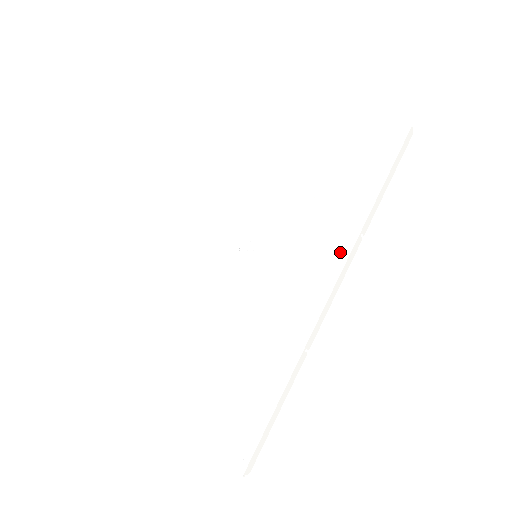
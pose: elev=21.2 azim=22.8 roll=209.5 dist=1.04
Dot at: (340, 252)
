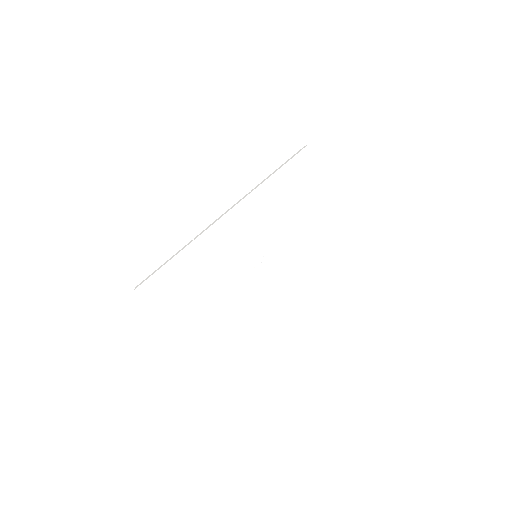
Dot at: (299, 276)
